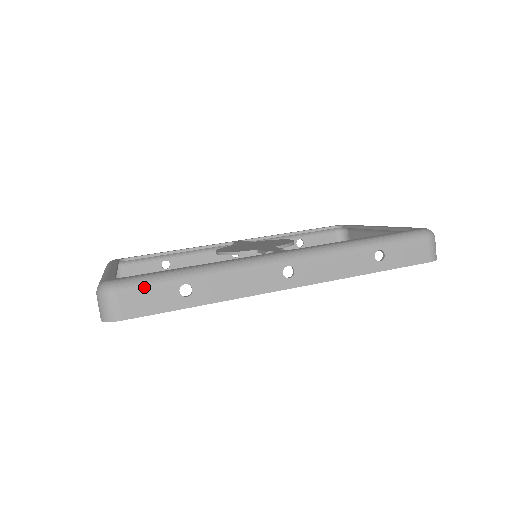
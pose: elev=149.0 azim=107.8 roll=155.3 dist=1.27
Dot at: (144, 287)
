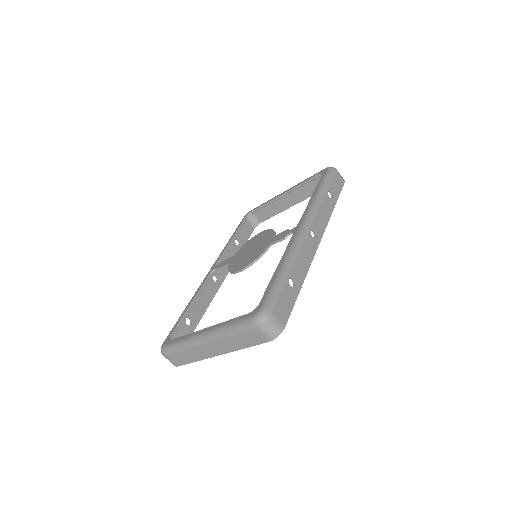
Dot at: (278, 298)
